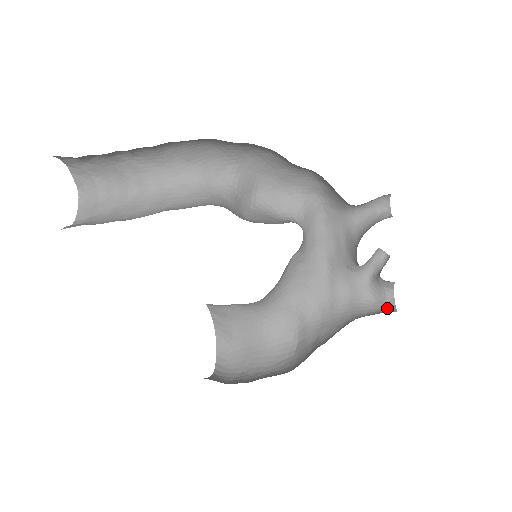
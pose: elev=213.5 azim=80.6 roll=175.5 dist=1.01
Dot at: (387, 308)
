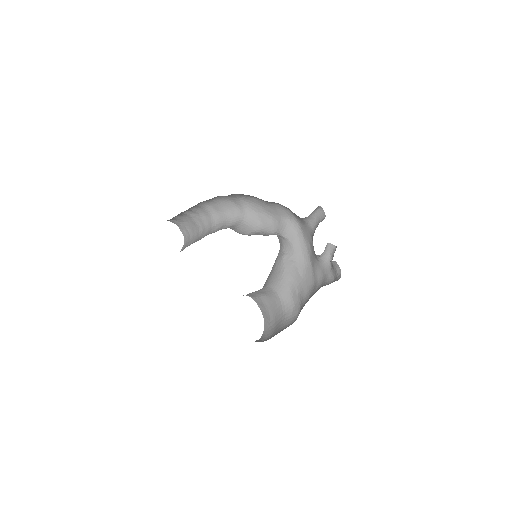
Dot at: (336, 280)
